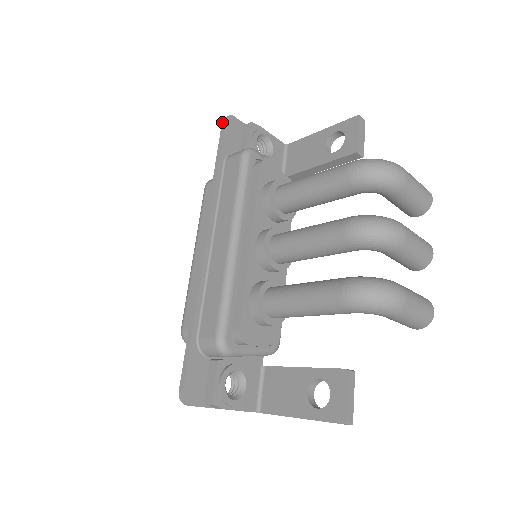
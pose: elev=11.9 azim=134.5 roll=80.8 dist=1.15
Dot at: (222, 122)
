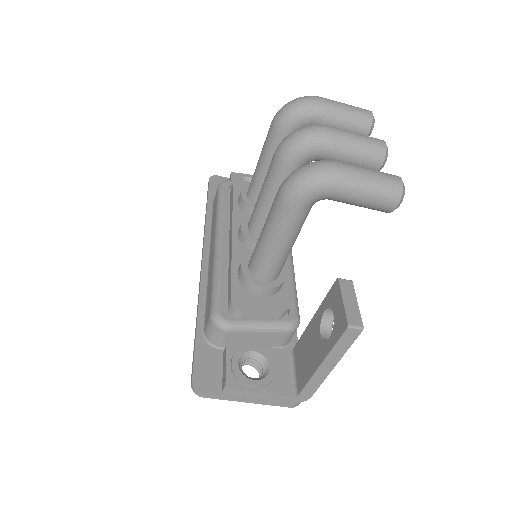
Dot at: (208, 182)
